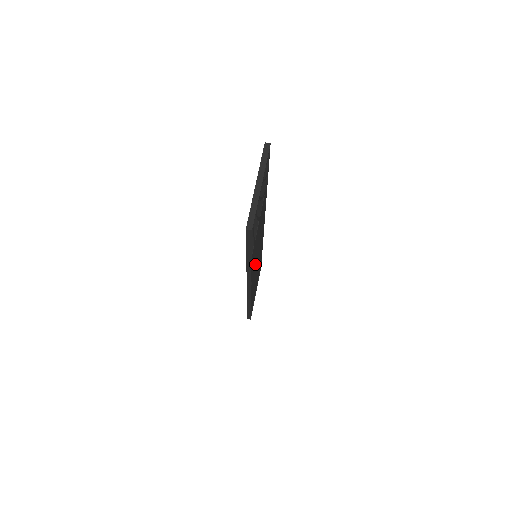
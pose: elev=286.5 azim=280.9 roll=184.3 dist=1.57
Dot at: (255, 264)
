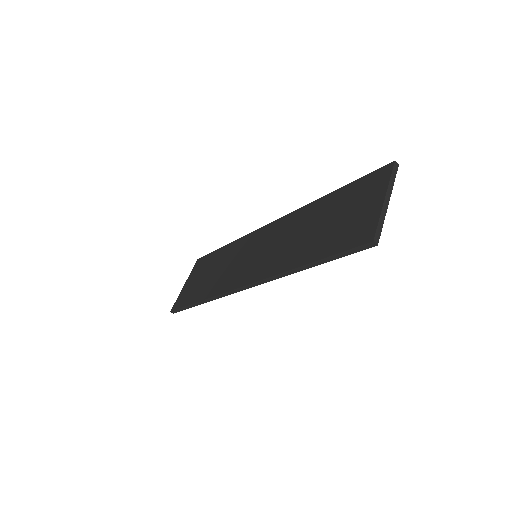
Dot at: occluded
